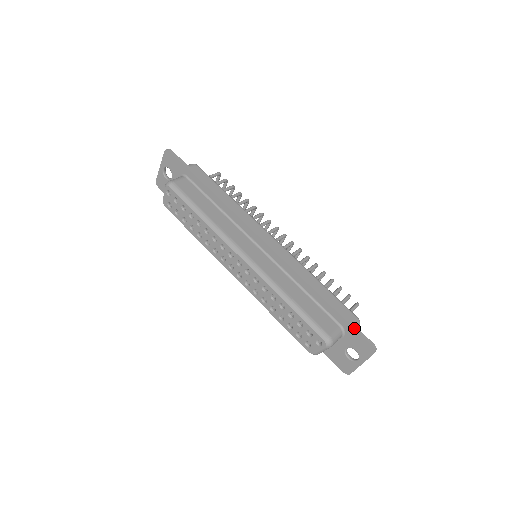
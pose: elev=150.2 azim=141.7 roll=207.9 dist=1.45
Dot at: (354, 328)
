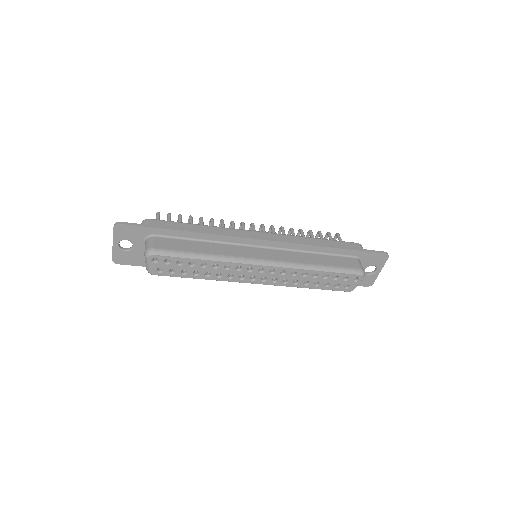
Dot at: (368, 251)
